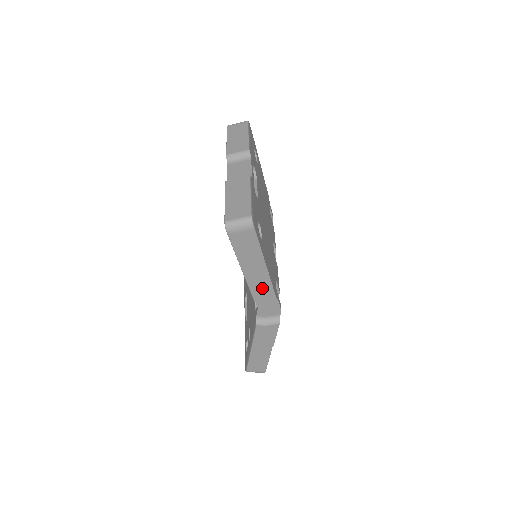
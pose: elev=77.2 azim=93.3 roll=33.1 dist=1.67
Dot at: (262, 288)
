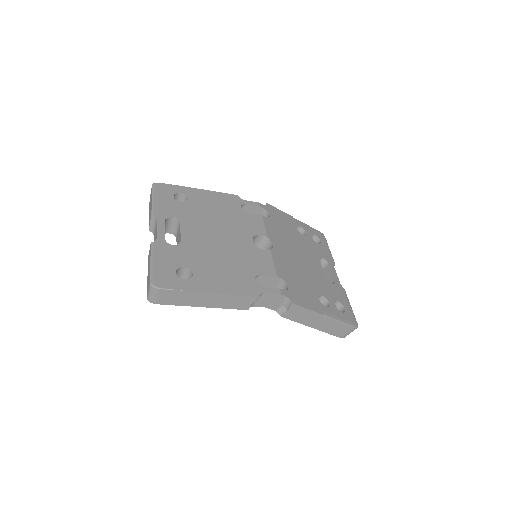
Dot at: (235, 302)
